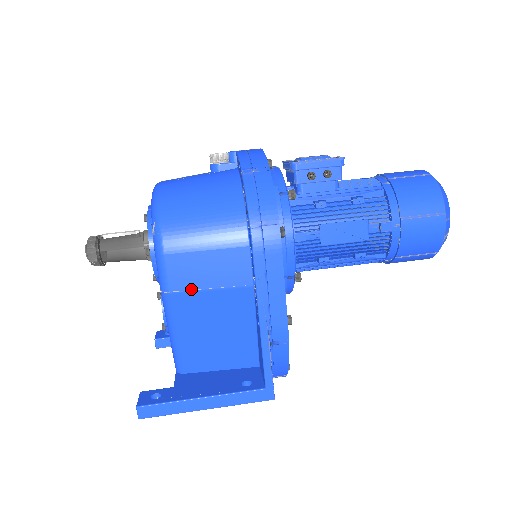
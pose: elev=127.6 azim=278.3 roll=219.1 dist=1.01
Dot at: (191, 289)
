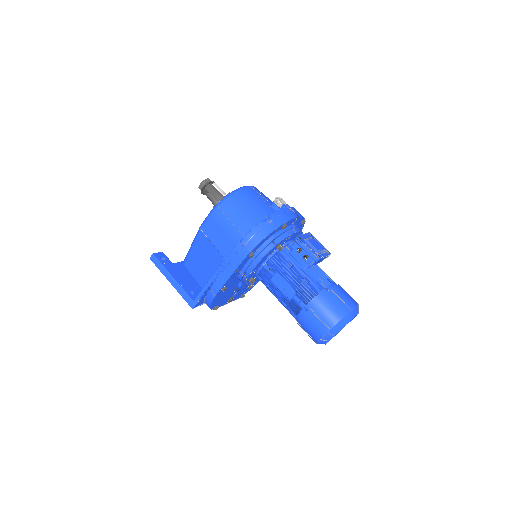
Dot at: (208, 237)
